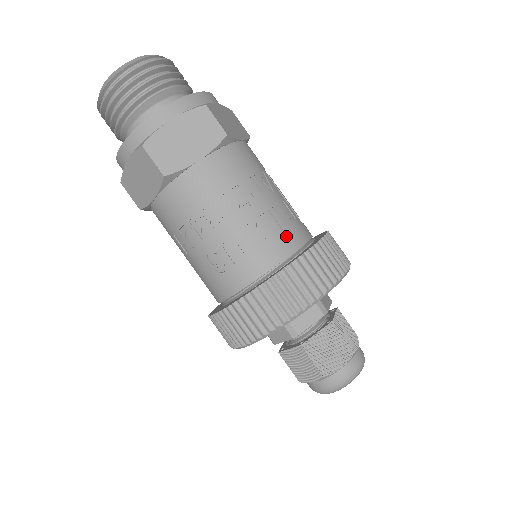
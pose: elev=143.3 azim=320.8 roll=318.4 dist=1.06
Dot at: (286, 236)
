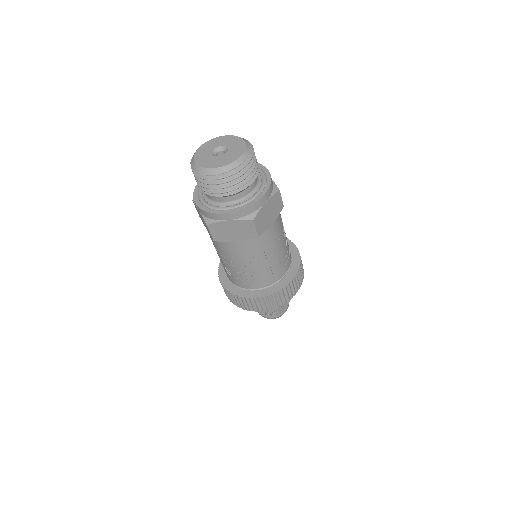
Dot at: (268, 279)
